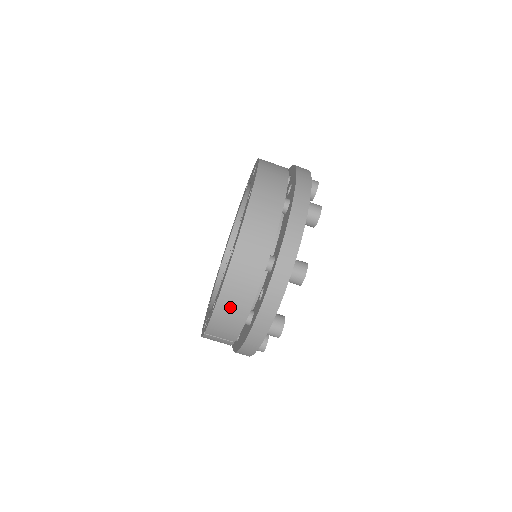
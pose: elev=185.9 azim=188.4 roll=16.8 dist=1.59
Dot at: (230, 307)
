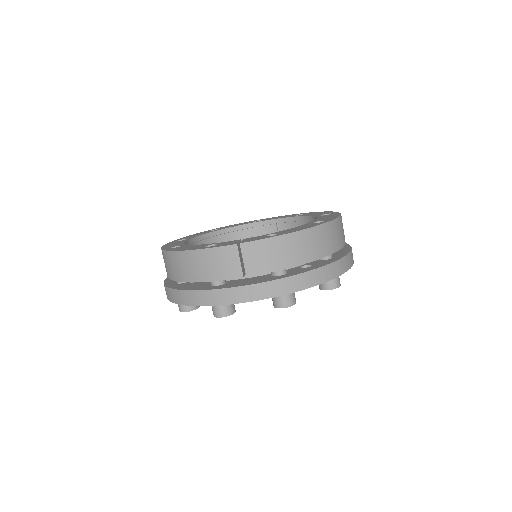
Dot at: (298, 245)
